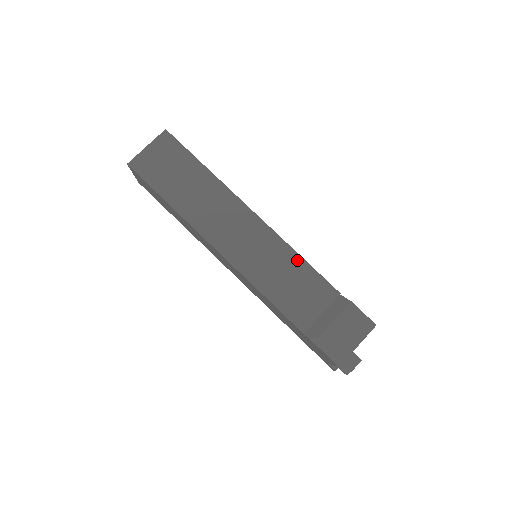
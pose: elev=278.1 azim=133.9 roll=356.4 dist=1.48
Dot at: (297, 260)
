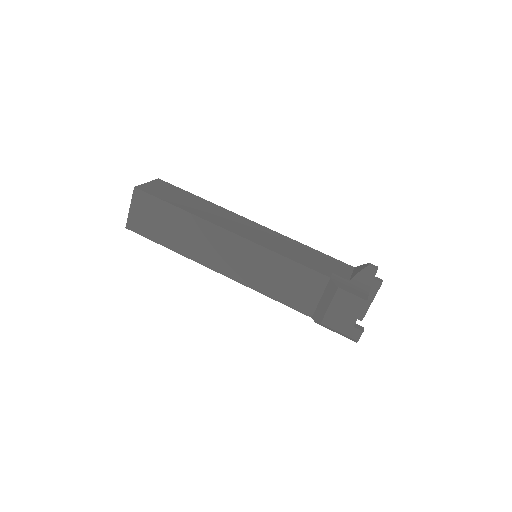
Dot at: (283, 261)
